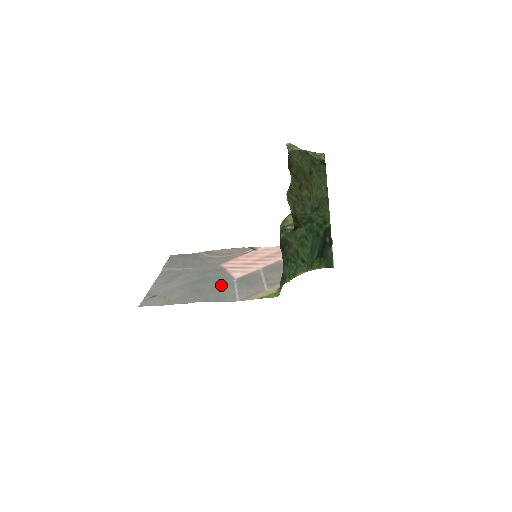
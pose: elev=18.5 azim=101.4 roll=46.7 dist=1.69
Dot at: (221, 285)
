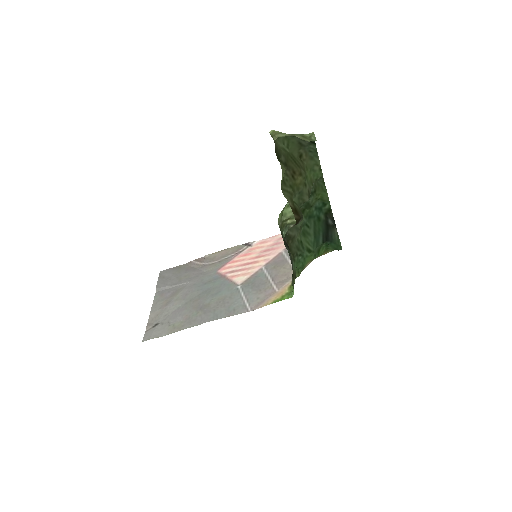
Dot at: (226, 296)
